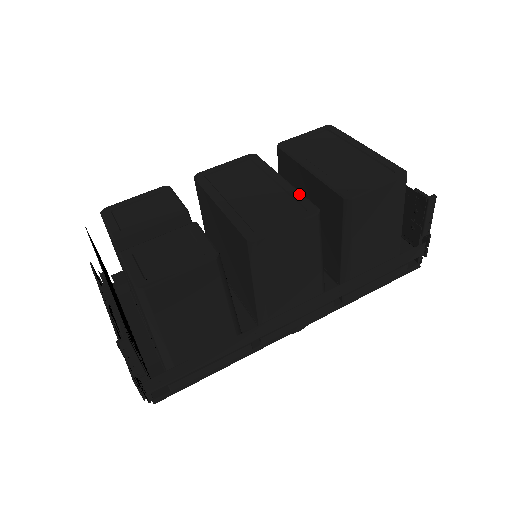
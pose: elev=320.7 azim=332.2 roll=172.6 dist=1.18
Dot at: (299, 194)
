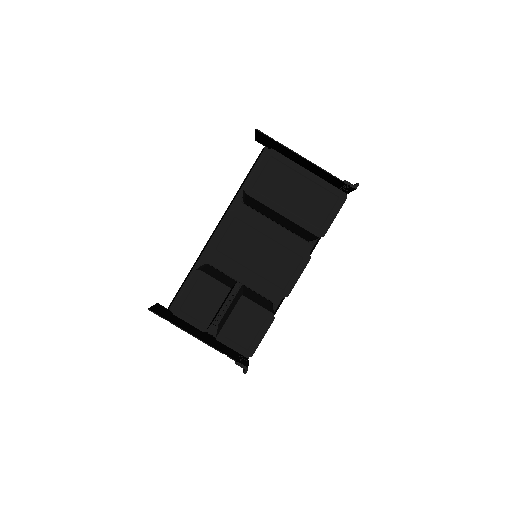
Dot at: (291, 245)
